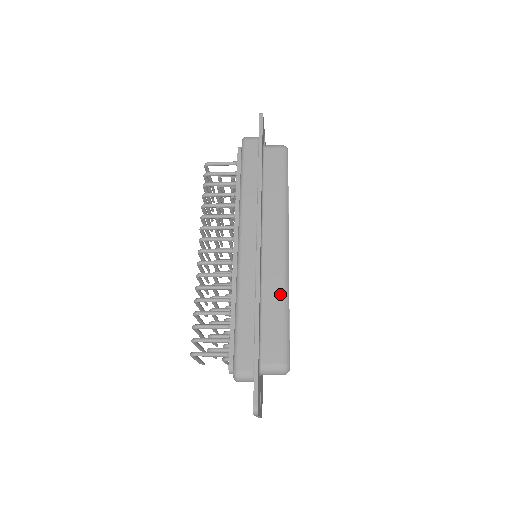
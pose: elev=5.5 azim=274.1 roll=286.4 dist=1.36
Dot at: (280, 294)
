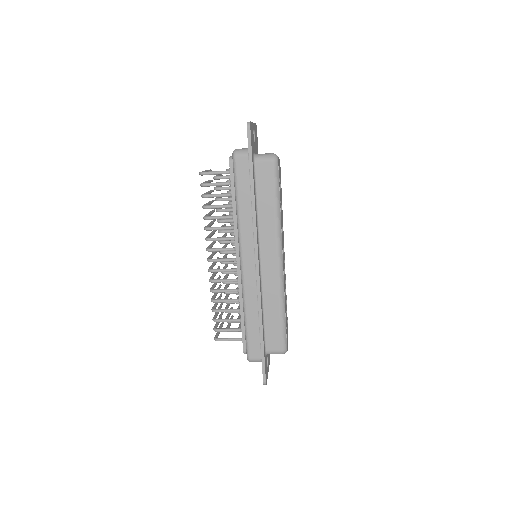
Dot at: (277, 301)
